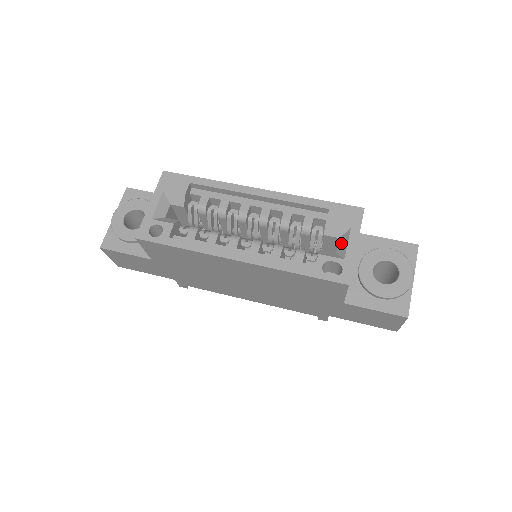
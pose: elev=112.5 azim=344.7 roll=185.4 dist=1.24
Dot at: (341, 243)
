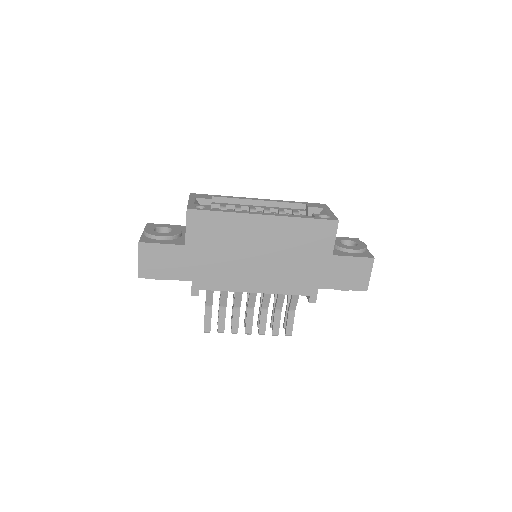
Dot at: occluded
